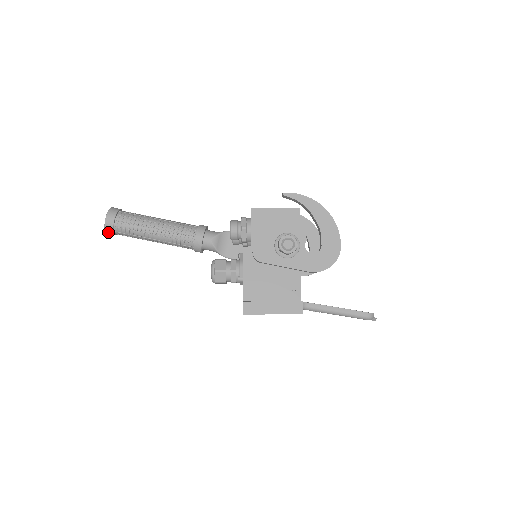
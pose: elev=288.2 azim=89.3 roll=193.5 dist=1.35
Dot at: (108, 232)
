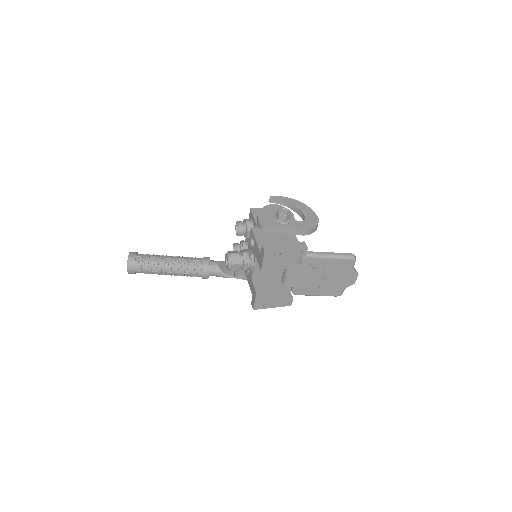
Dot at: (130, 267)
